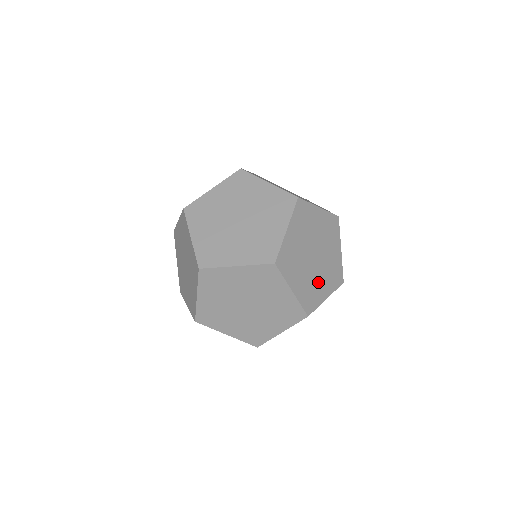
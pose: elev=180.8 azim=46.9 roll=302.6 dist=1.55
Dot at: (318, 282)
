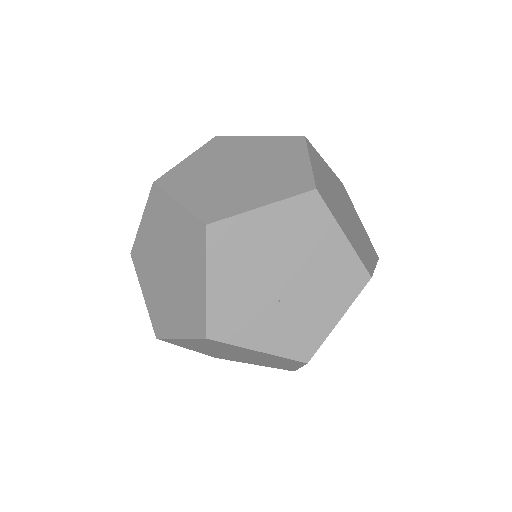
Dot at: (340, 215)
